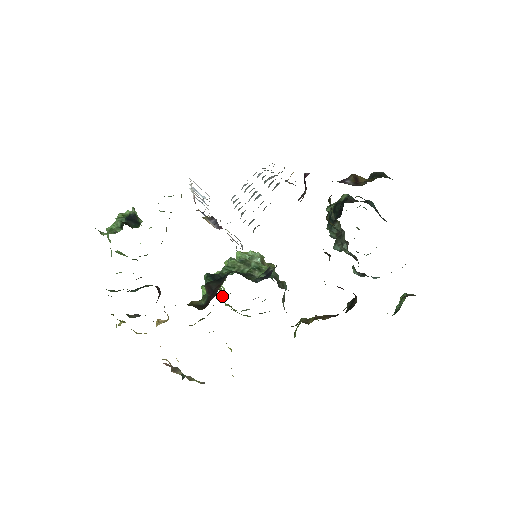
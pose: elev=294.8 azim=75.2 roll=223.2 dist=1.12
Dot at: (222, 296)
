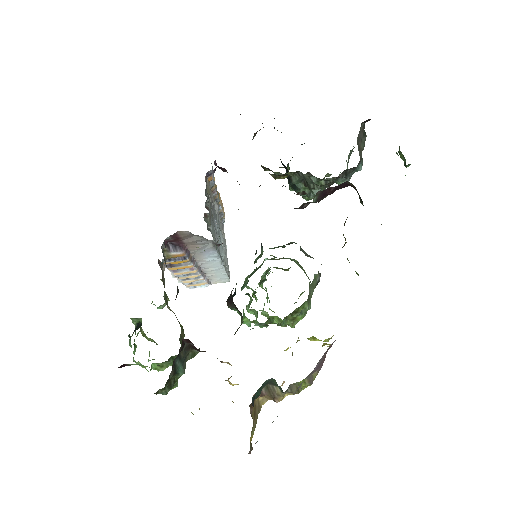
Dot at: occluded
